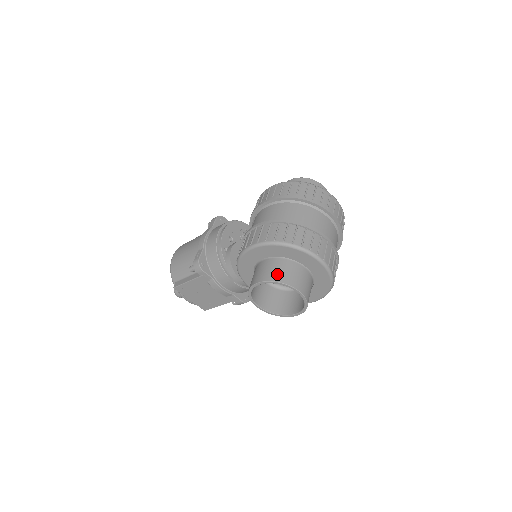
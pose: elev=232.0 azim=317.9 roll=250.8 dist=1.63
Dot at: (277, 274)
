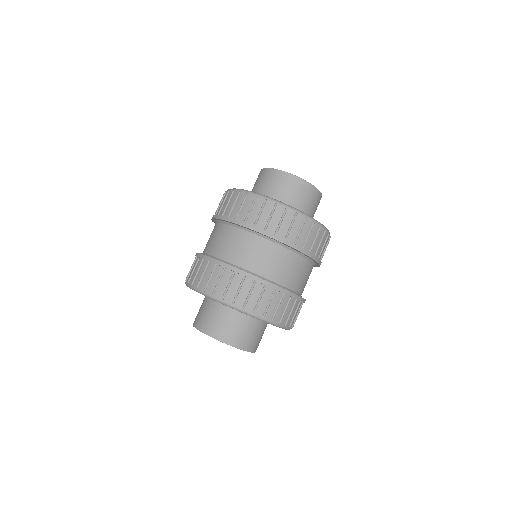
Dot at: (203, 320)
